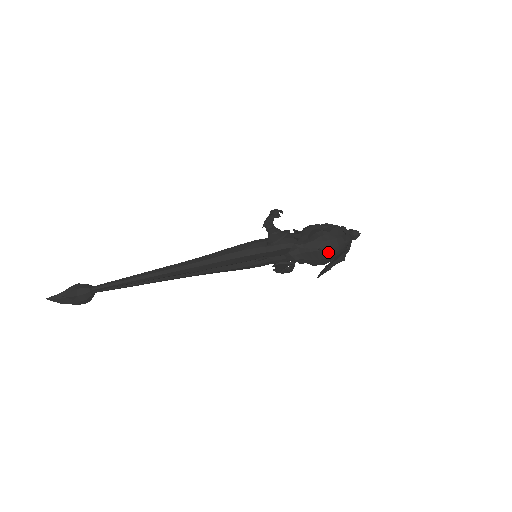
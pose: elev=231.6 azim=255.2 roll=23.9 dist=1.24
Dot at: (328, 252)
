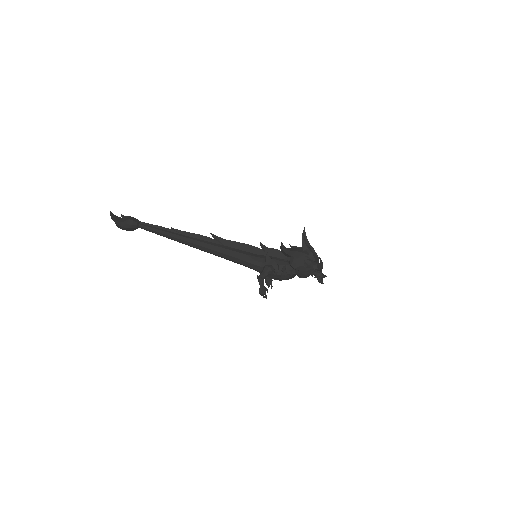
Dot at: occluded
